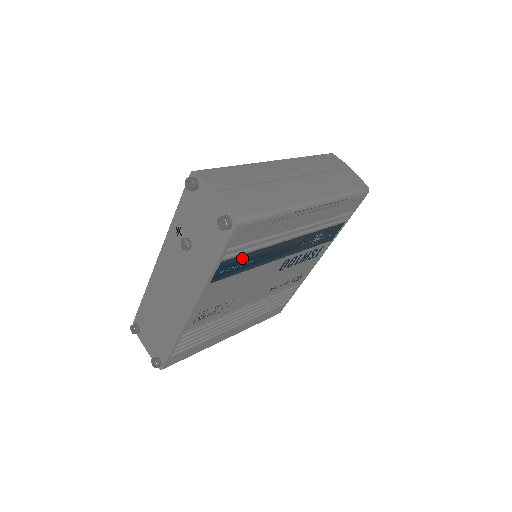
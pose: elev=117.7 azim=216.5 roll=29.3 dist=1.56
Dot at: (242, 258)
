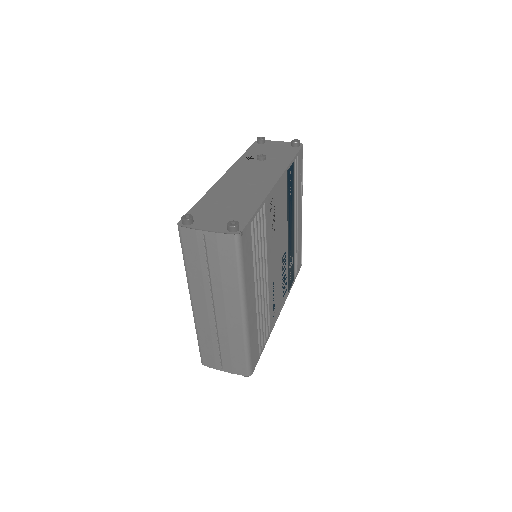
Dot at: (292, 184)
